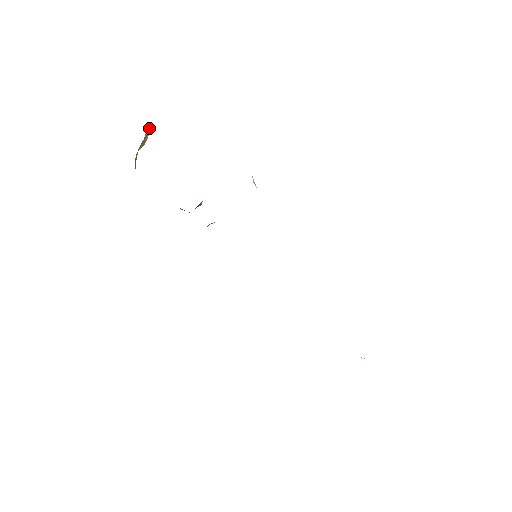
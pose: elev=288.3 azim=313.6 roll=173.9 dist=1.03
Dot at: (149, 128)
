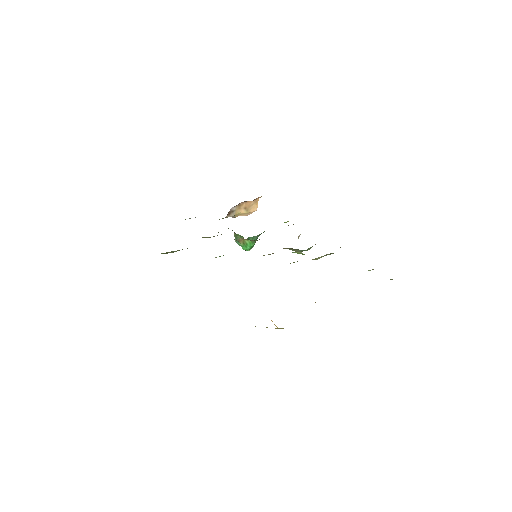
Dot at: (257, 205)
